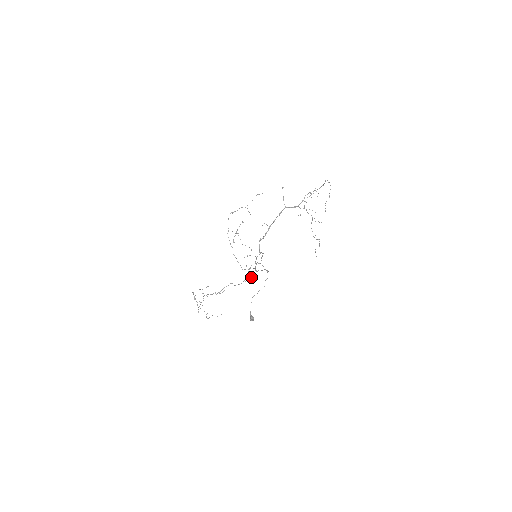
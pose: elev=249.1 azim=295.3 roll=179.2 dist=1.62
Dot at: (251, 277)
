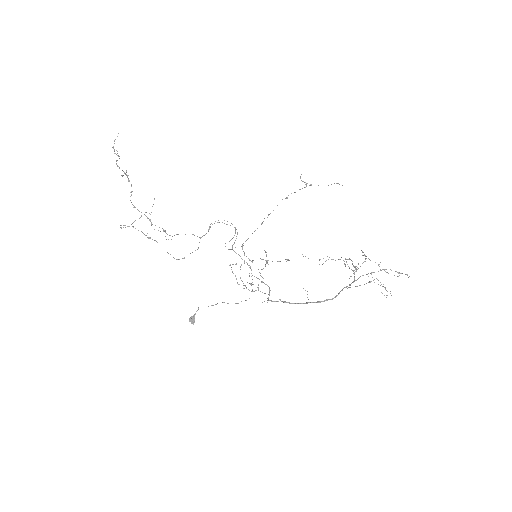
Dot at: (222, 222)
